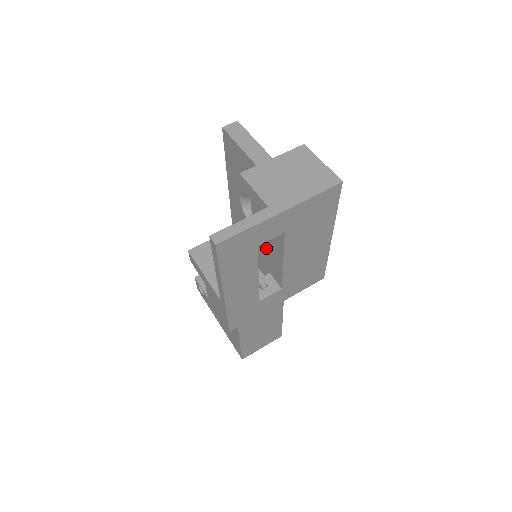
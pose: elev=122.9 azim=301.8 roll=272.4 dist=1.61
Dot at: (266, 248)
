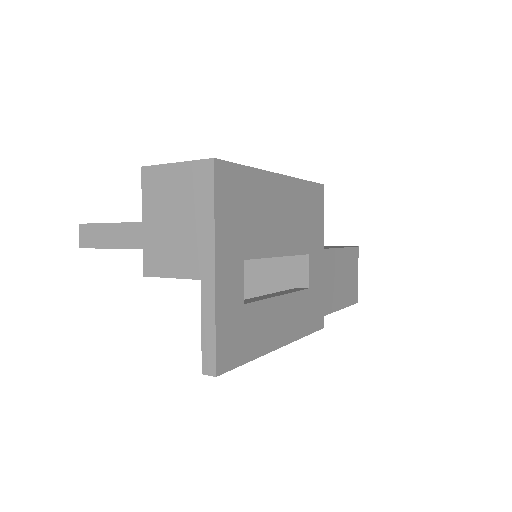
Dot at: occluded
